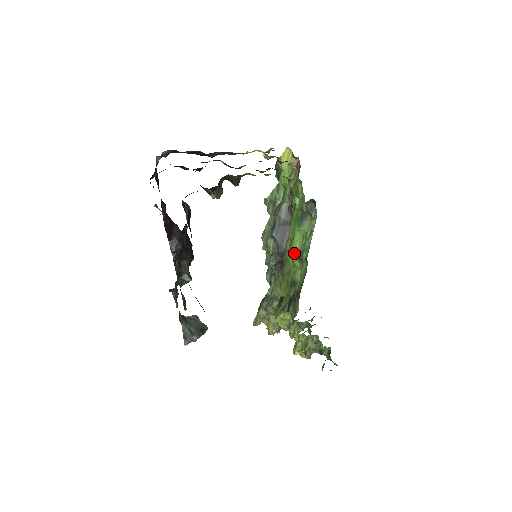
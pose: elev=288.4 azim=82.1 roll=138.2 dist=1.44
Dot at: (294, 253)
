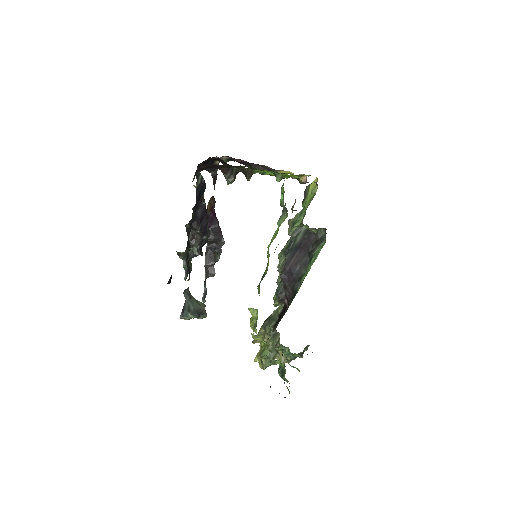
Dot at: (269, 245)
